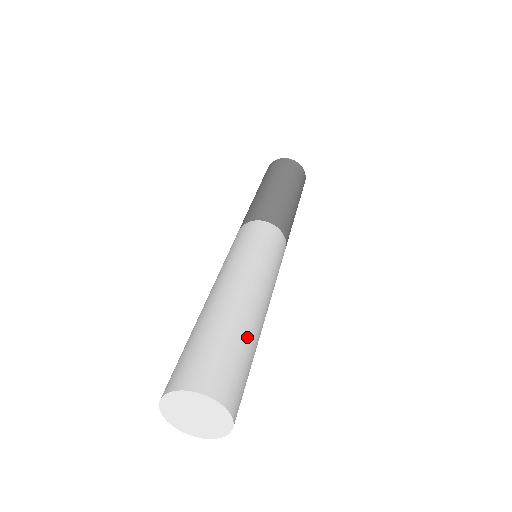
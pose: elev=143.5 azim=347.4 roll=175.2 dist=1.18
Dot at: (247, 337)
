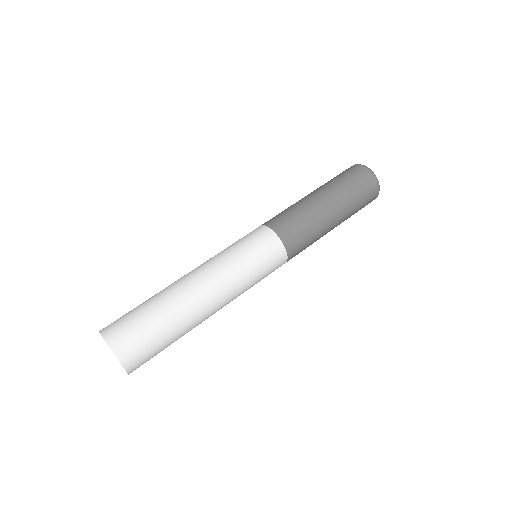
Dot at: (179, 333)
